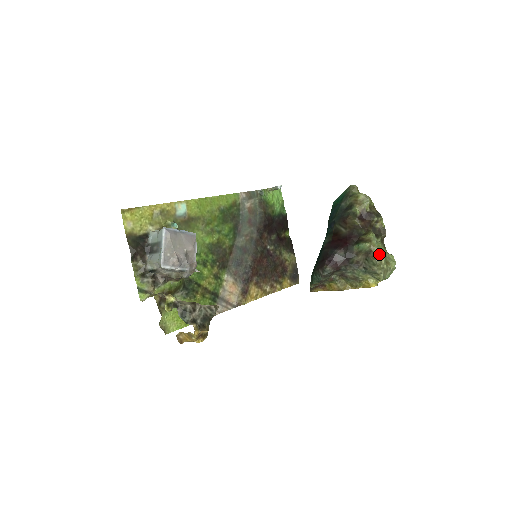
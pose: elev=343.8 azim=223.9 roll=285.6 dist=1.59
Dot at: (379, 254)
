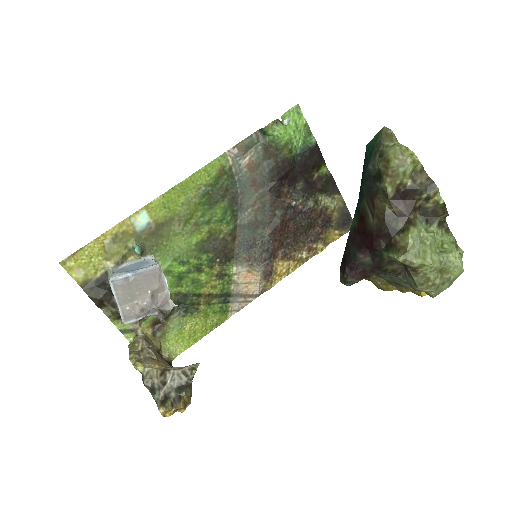
Dot at: (423, 268)
